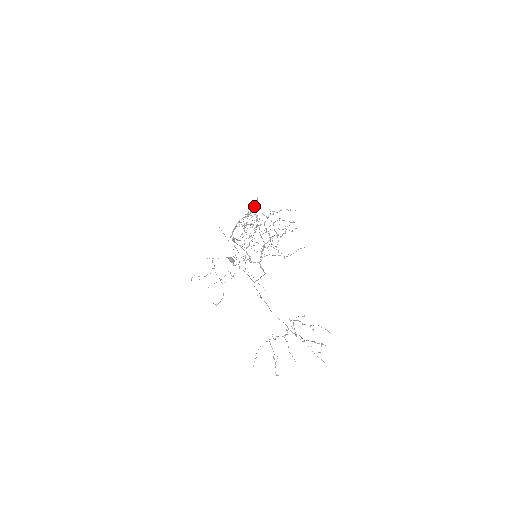
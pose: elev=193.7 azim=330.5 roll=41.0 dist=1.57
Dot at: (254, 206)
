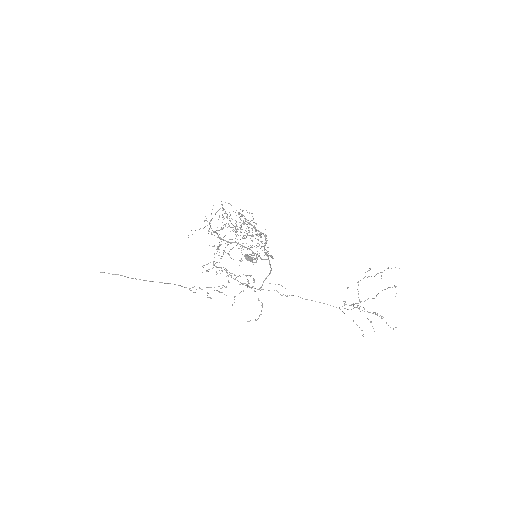
Dot at: (218, 210)
